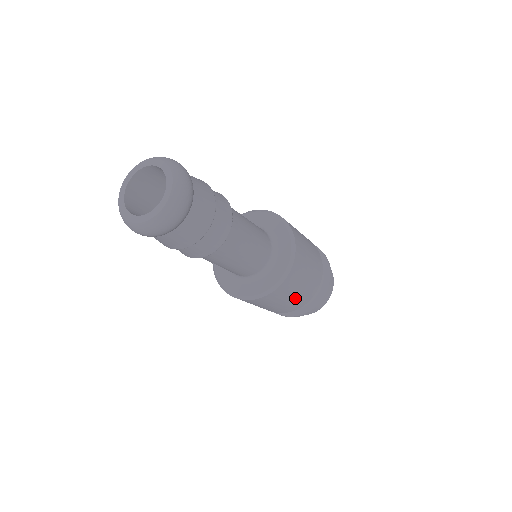
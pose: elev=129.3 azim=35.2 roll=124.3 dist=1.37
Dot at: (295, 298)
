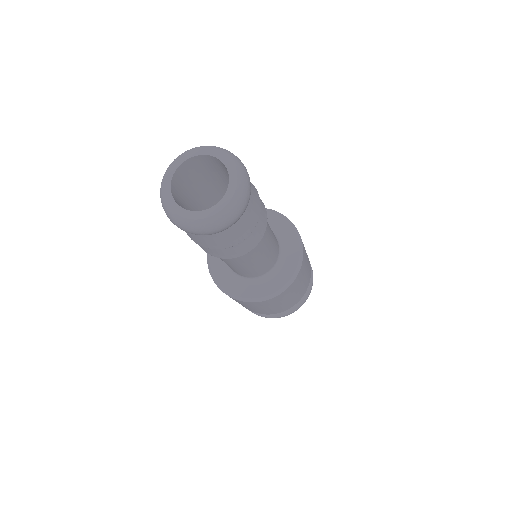
Dot at: (263, 310)
